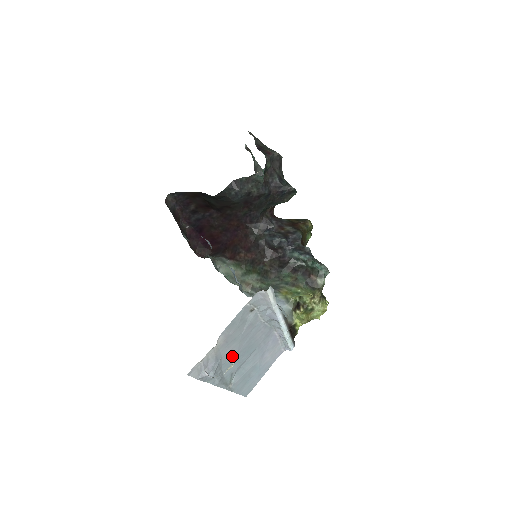
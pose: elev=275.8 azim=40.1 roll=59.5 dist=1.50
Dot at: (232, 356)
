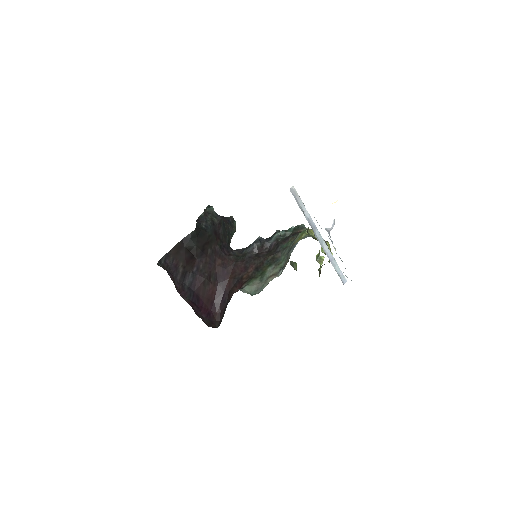
Dot at: occluded
